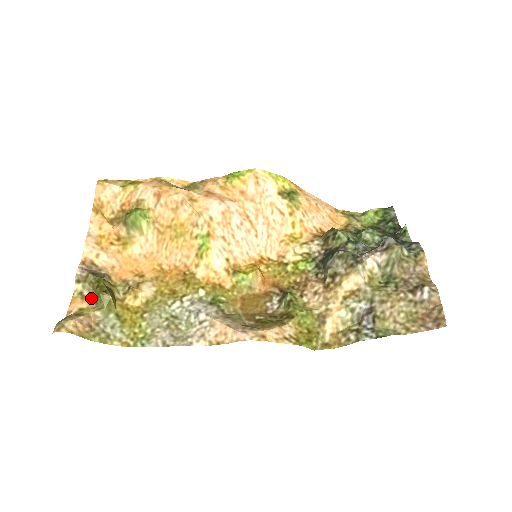
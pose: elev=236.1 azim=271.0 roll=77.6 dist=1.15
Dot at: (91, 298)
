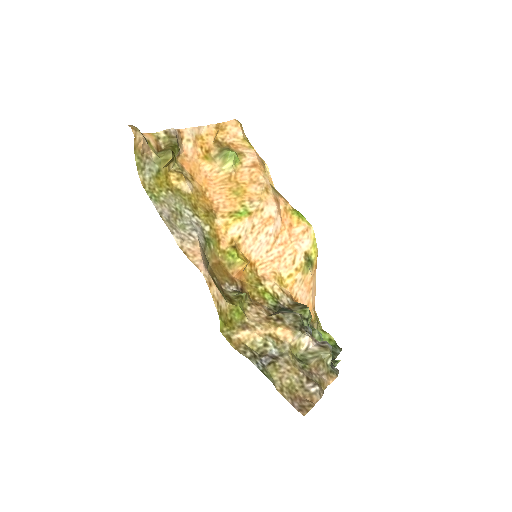
Dot at: (160, 147)
